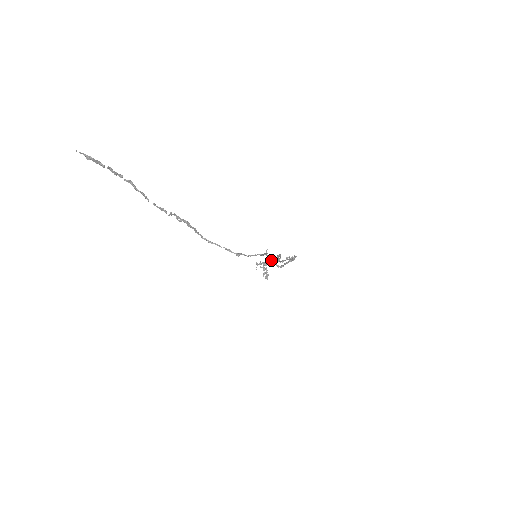
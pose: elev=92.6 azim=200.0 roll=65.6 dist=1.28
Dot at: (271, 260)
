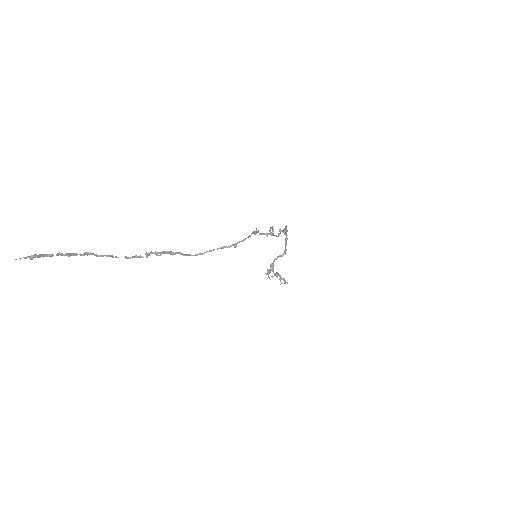
Dot at: (267, 234)
